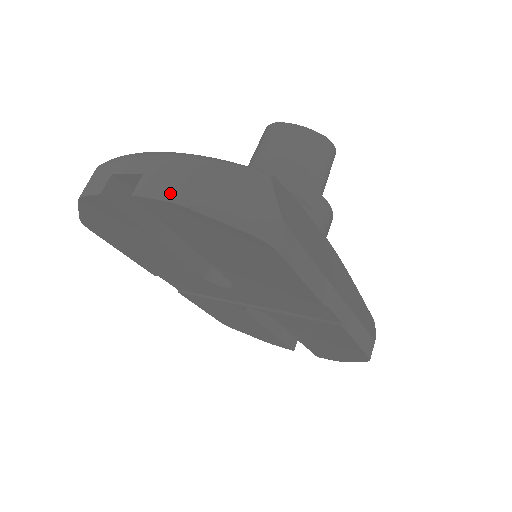
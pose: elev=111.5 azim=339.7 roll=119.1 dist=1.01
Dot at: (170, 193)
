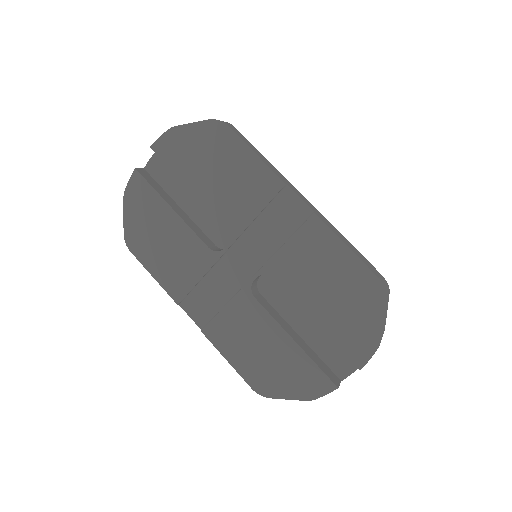
Dot at: (169, 132)
